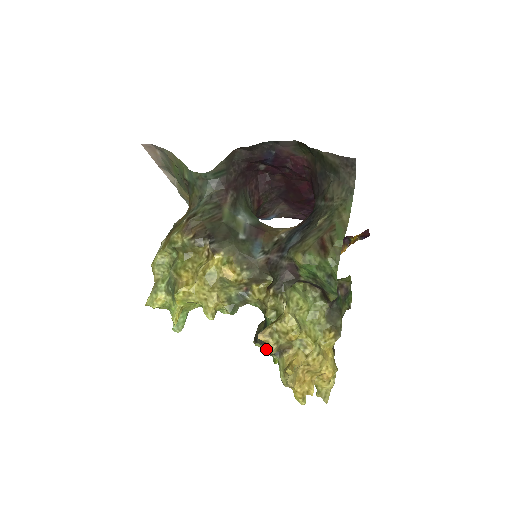
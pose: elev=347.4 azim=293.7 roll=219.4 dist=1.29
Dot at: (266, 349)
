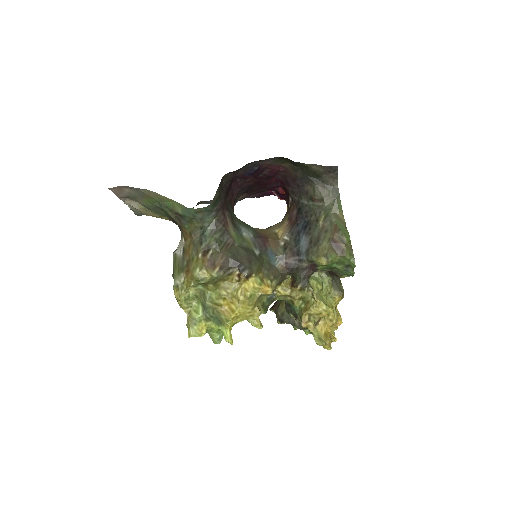
Dot at: (298, 327)
